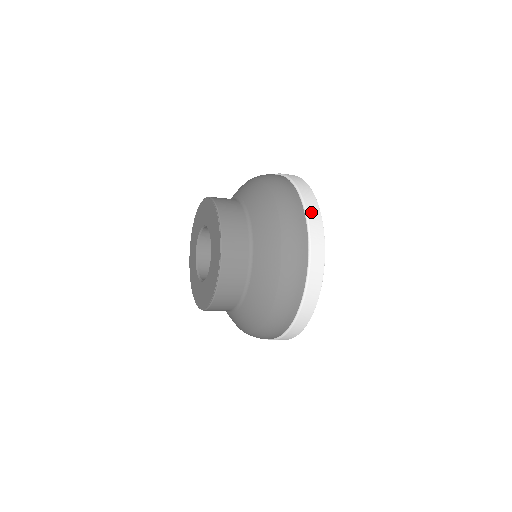
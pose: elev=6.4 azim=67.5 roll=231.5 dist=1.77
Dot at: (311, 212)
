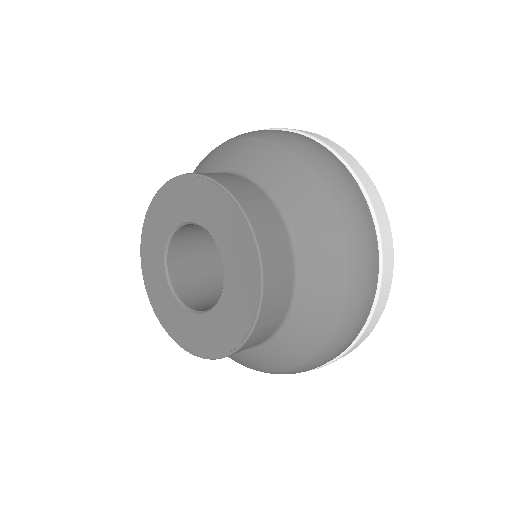
Dot at: (331, 145)
